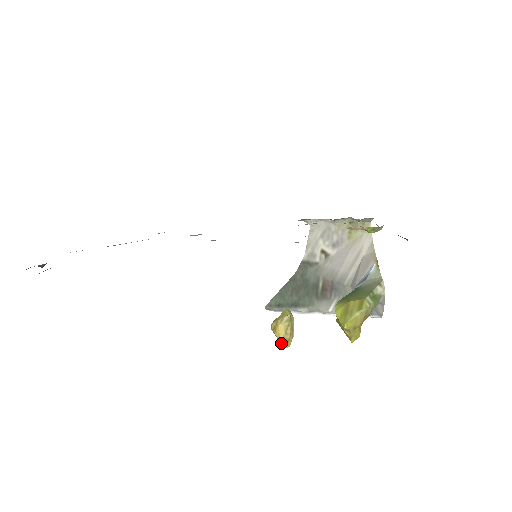
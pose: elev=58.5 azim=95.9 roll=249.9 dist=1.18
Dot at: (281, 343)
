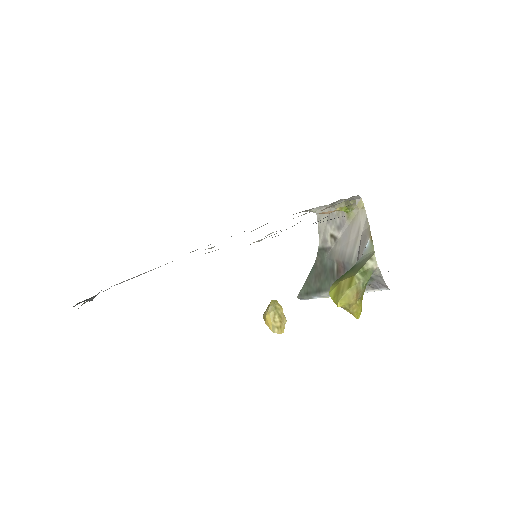
Dot at: (272, 331)
